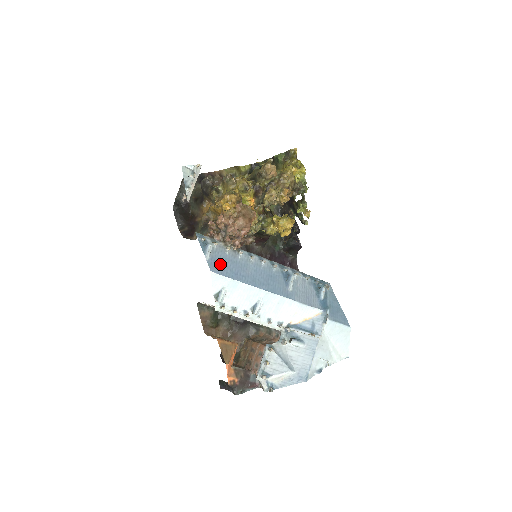
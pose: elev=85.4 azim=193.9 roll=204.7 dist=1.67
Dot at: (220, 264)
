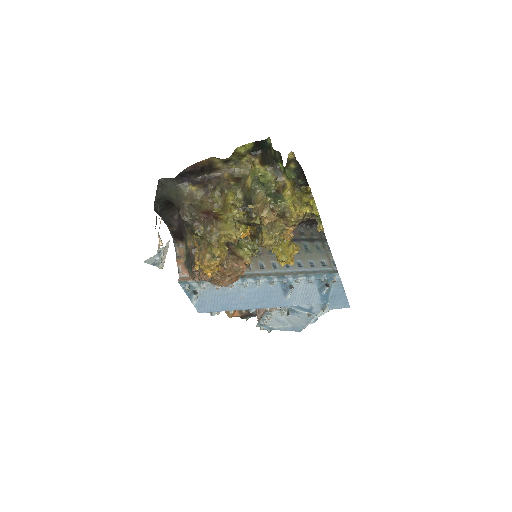
Dot at: (209, 303)
